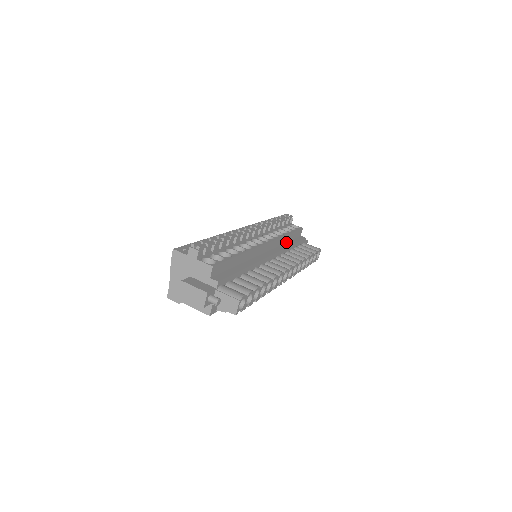
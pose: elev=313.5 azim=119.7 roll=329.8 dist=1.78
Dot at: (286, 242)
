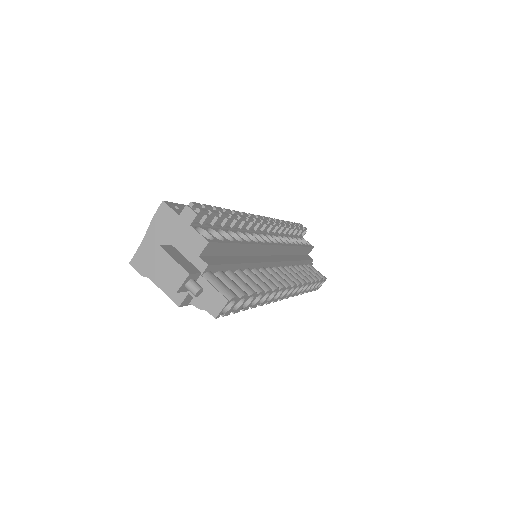
Dot at: (293, 254)
